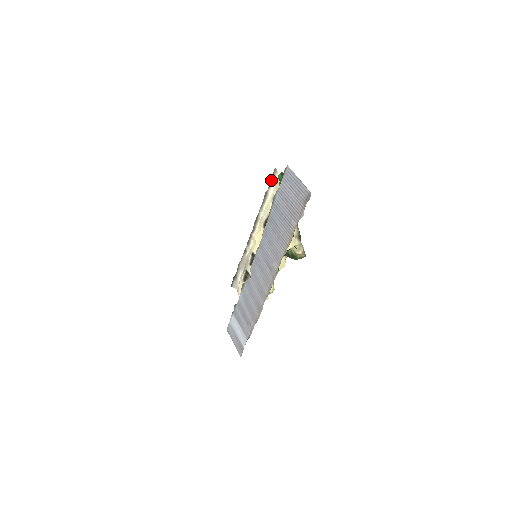
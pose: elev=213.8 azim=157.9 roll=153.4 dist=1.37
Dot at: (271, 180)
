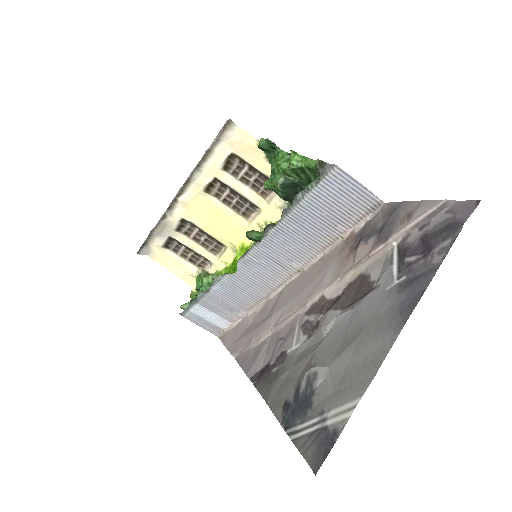
Dot at: (220, 134)
